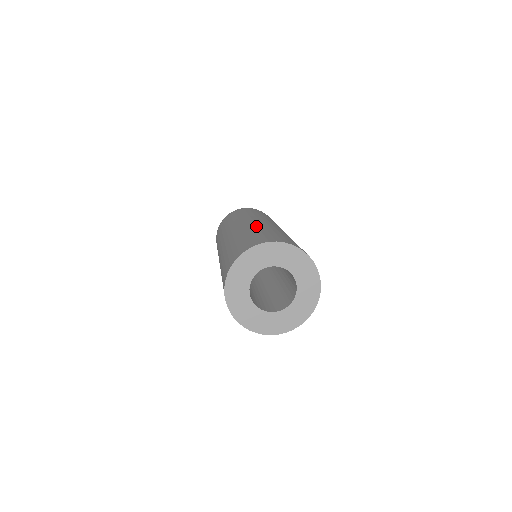
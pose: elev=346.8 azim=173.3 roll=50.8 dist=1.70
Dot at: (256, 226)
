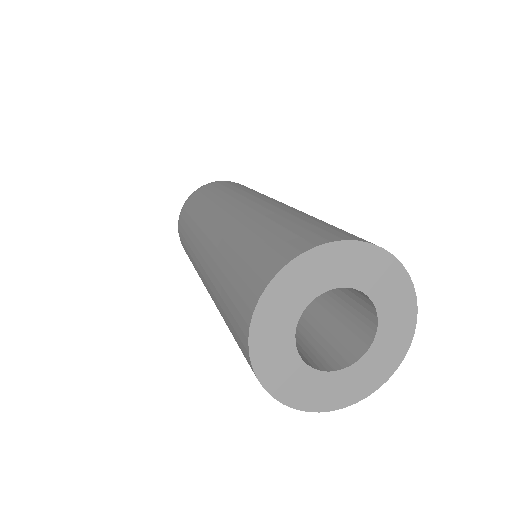
Dot at: (230, 232)
